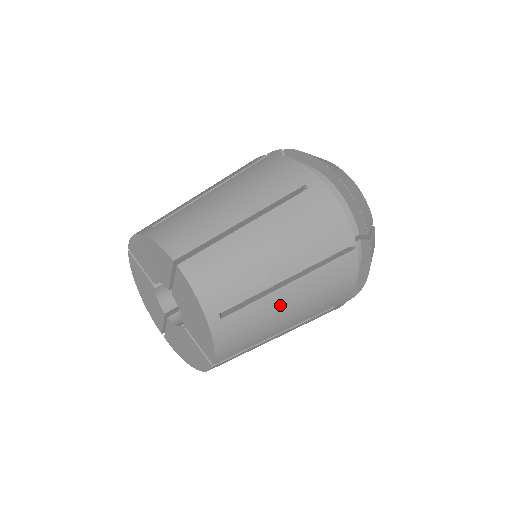
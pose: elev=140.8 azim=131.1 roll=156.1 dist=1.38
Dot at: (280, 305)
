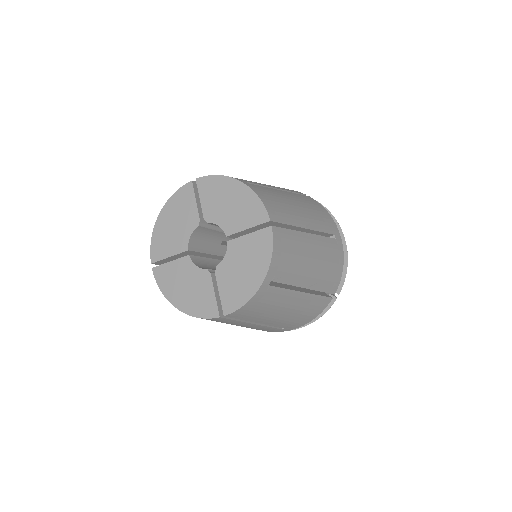
Dot at: (288, 303)
